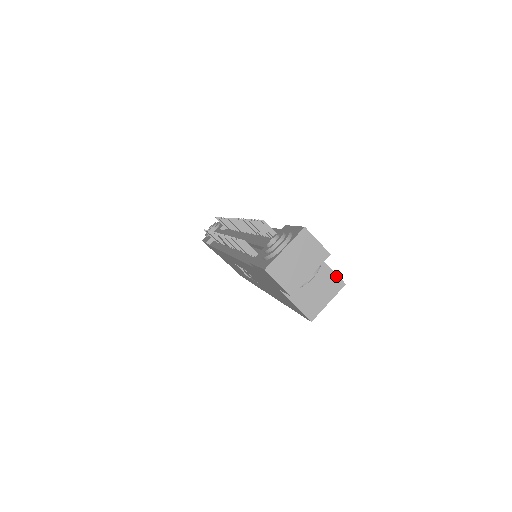
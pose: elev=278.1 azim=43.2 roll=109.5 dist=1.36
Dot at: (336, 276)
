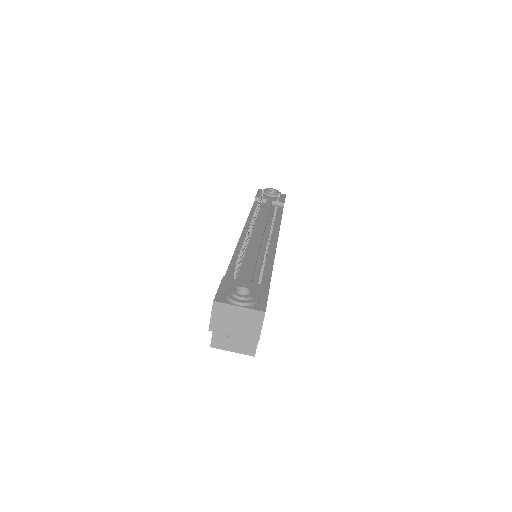
Dot at: (256, 346)
